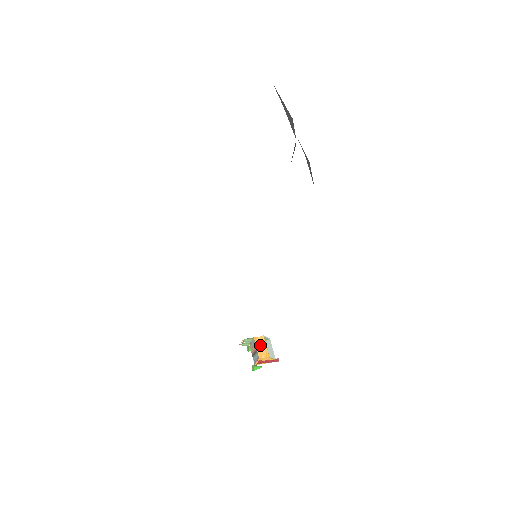
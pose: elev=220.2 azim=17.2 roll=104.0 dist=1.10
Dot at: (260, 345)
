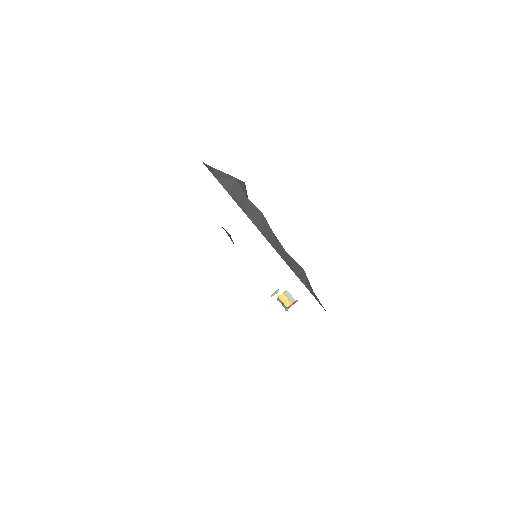
Dot at: (284, 299)
